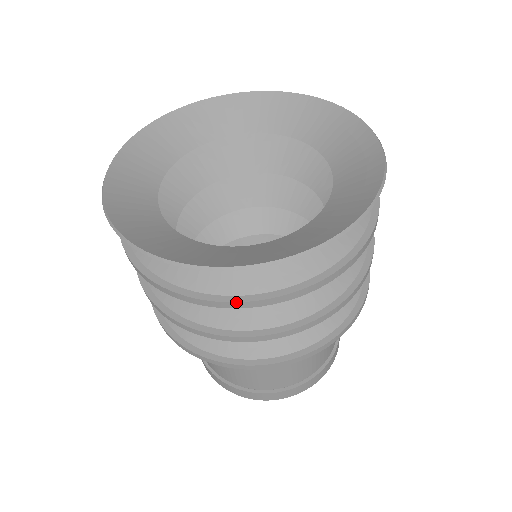
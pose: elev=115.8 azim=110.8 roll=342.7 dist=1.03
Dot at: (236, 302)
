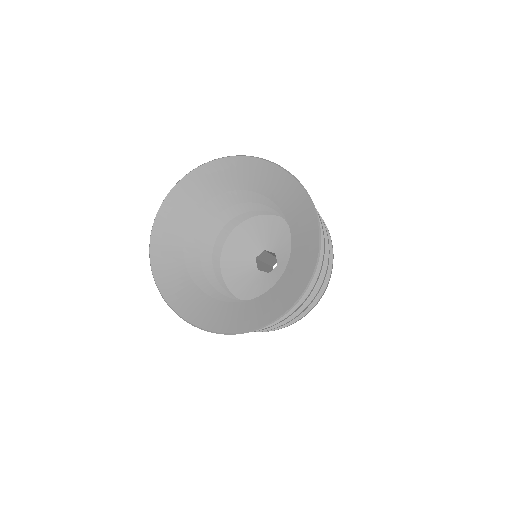
Dot at: (265, 328)
